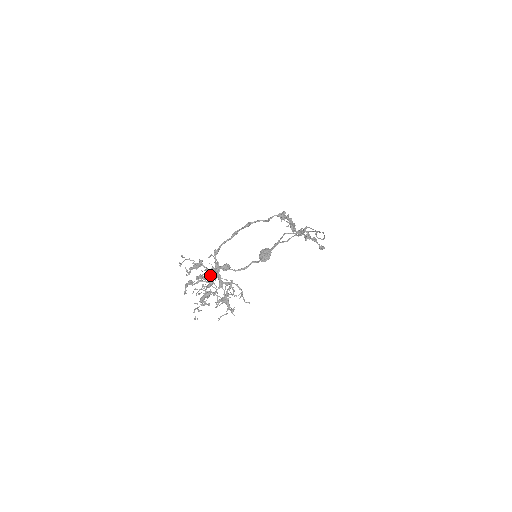
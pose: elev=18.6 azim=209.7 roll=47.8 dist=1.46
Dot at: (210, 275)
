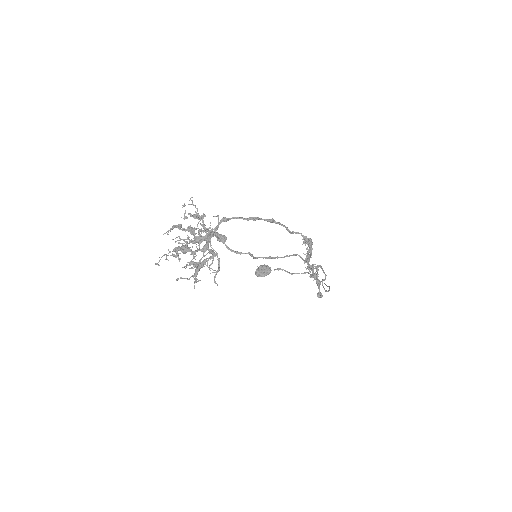
Dot at: occluded
